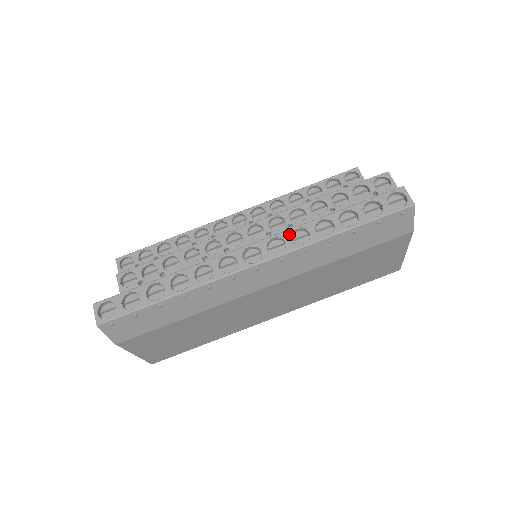
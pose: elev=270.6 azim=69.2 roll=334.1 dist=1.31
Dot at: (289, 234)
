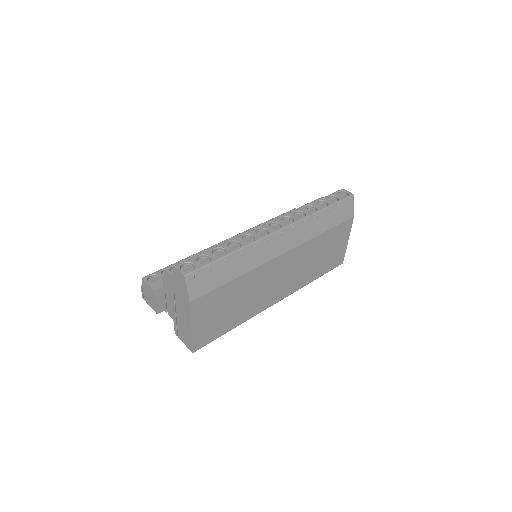
Dot at: (292, 214)
